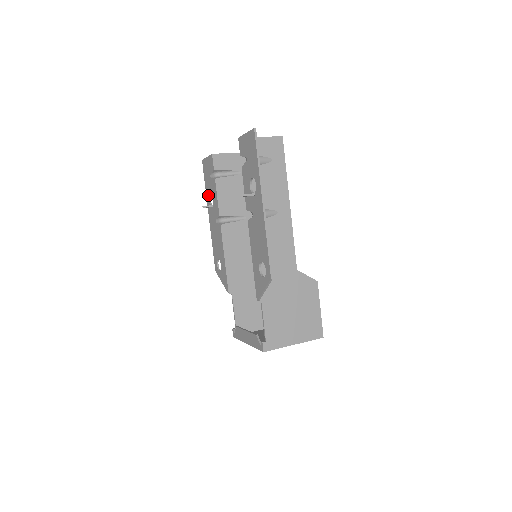
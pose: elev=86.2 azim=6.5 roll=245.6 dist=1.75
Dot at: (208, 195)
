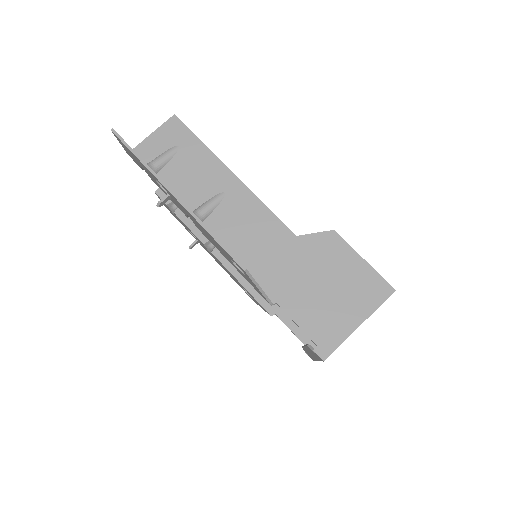
Dot at: (190, 233)
